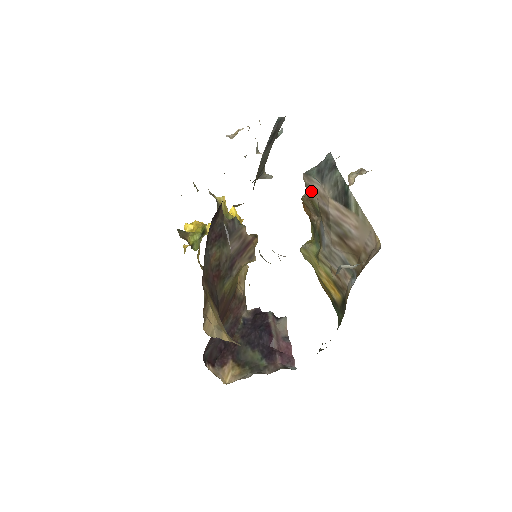
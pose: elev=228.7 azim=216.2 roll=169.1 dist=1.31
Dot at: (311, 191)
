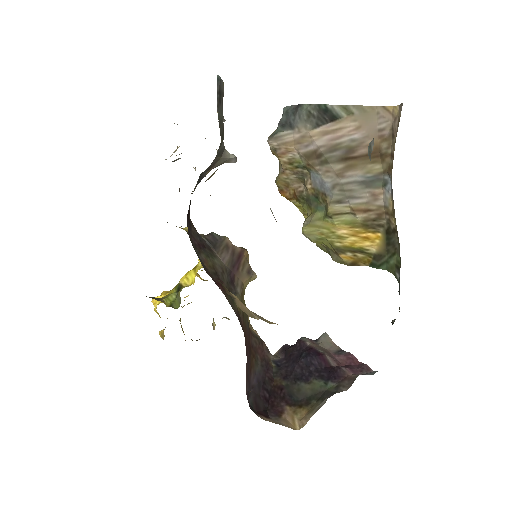
Dot at: (285, 150)
